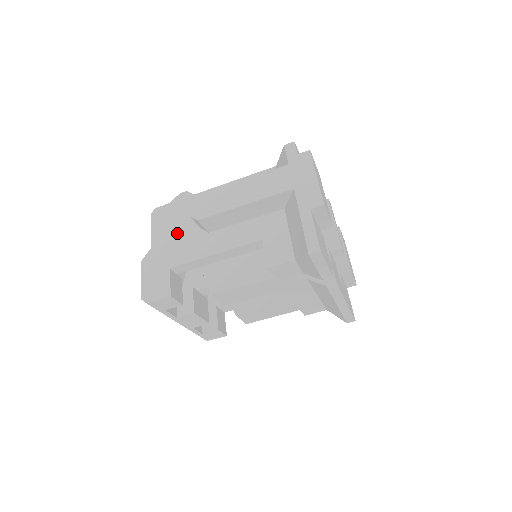
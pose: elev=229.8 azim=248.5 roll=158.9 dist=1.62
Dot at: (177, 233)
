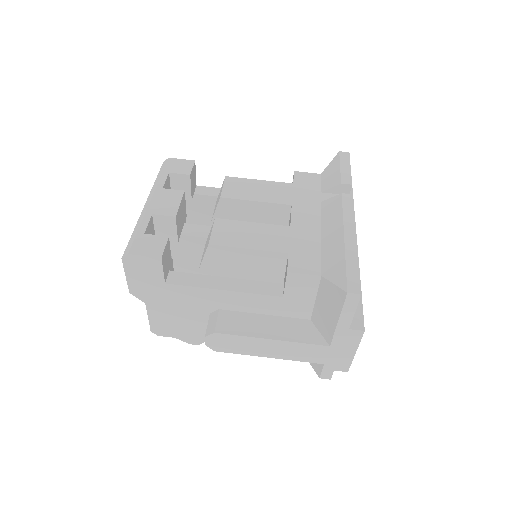
Dot at: occluded
